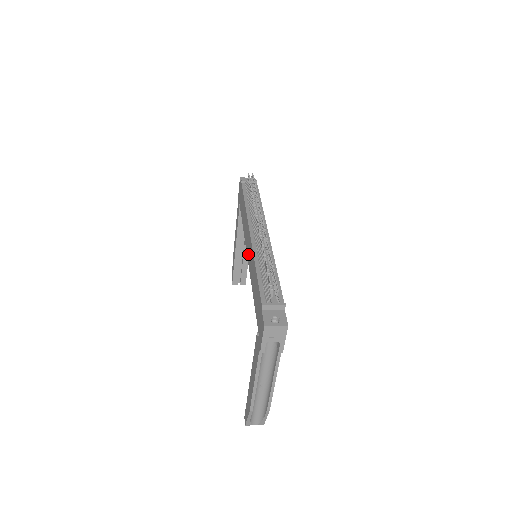
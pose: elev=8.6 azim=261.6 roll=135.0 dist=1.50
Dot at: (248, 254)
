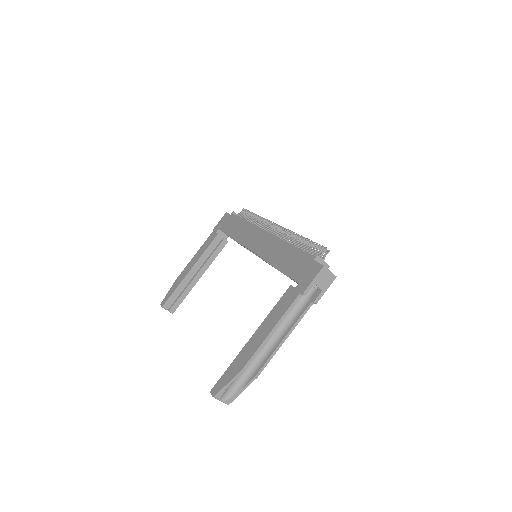
Dot at: (258, 247)
